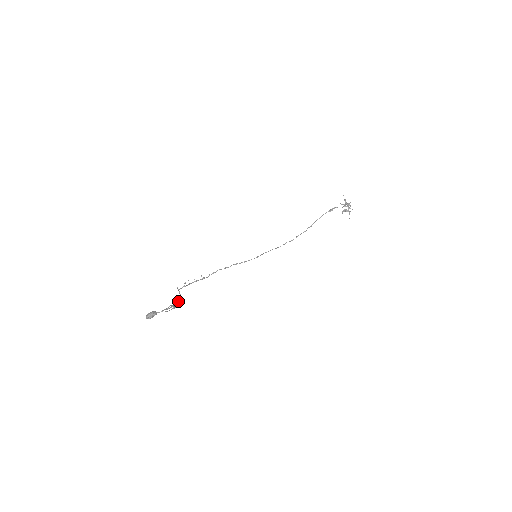
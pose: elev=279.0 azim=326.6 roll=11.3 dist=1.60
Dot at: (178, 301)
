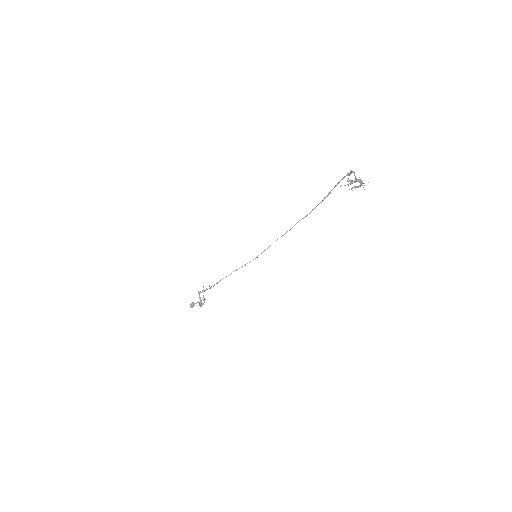
Dot at: occluded
